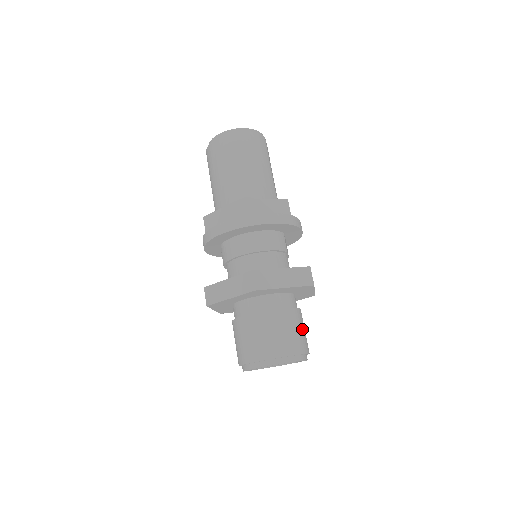
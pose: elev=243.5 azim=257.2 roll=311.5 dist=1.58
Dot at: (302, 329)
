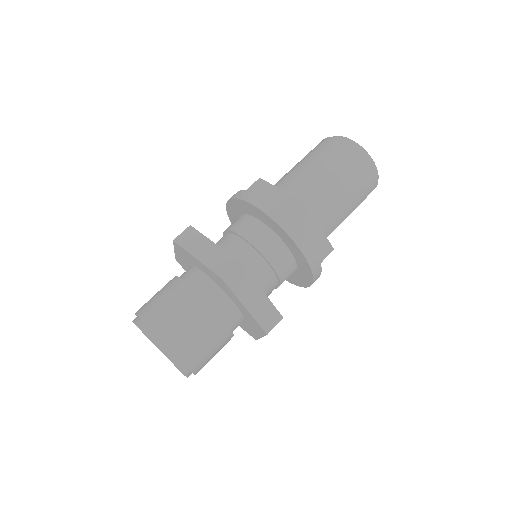
Dot at: (215, 352)
